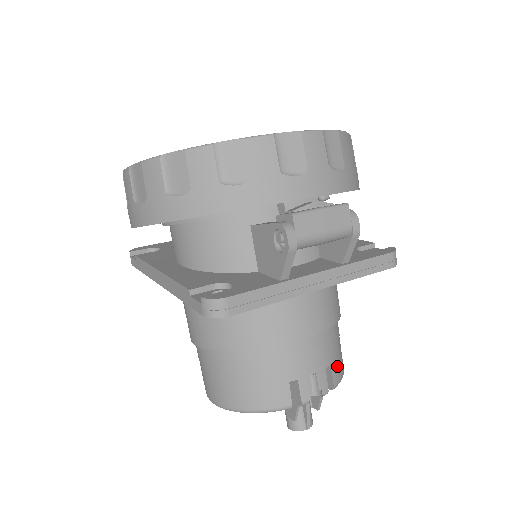
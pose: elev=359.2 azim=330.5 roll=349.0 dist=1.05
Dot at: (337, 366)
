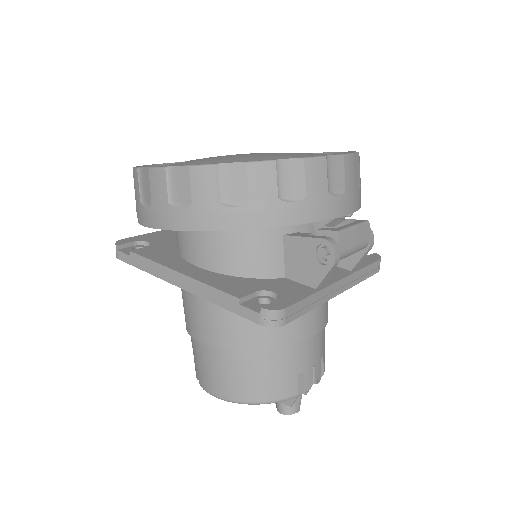
Dot at: occluded
